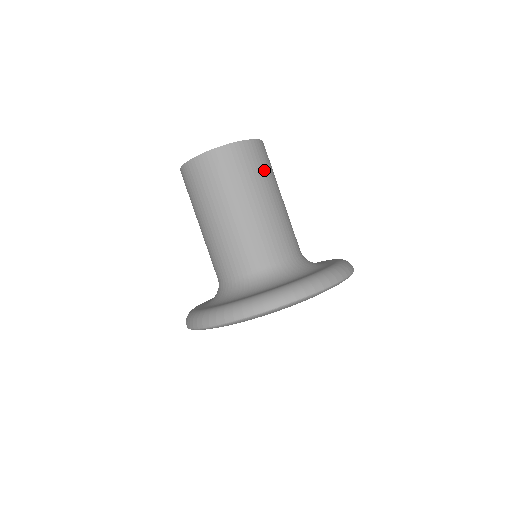
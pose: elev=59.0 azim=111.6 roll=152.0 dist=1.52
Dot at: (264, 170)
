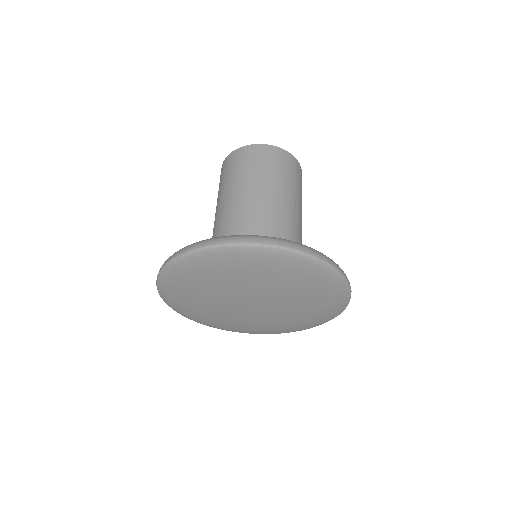
Dot at: occluded
